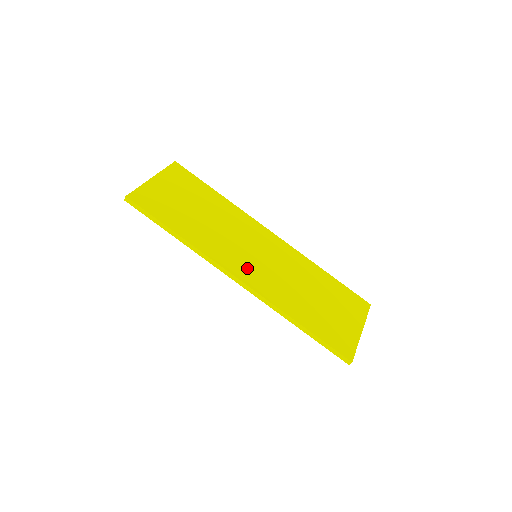
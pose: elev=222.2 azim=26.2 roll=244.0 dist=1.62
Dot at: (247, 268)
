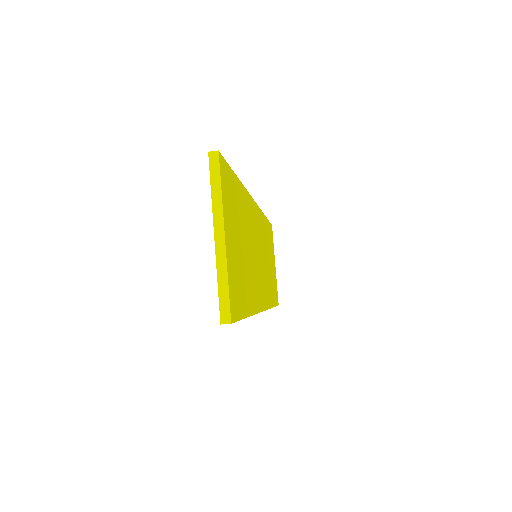
Dot at: (262, 287)
